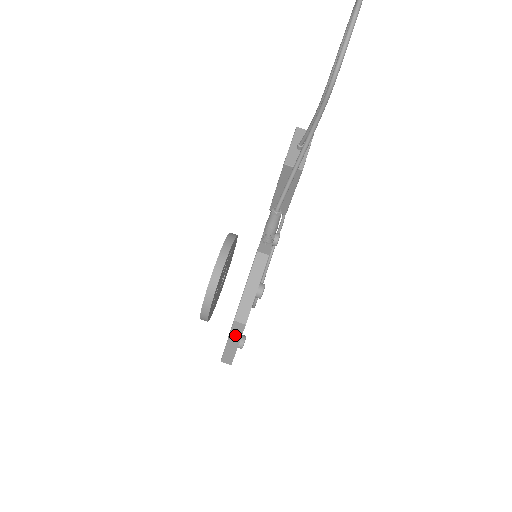
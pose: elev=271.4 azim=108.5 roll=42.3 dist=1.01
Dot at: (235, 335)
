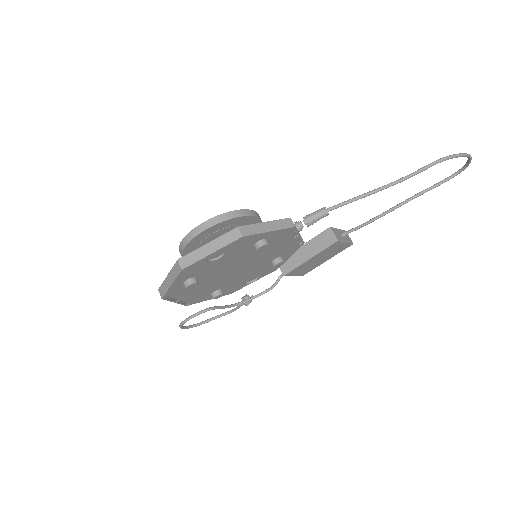
Dot at: (222, 241)
